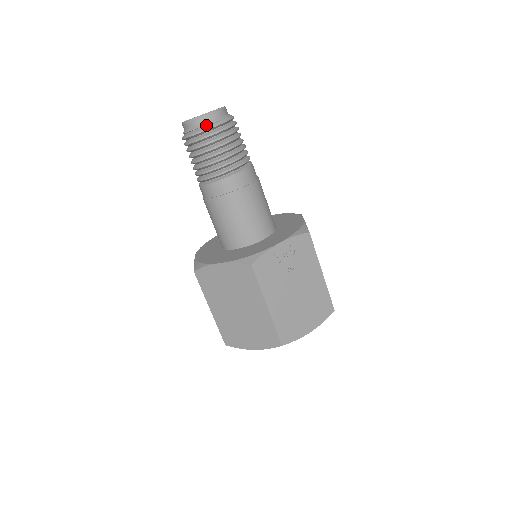
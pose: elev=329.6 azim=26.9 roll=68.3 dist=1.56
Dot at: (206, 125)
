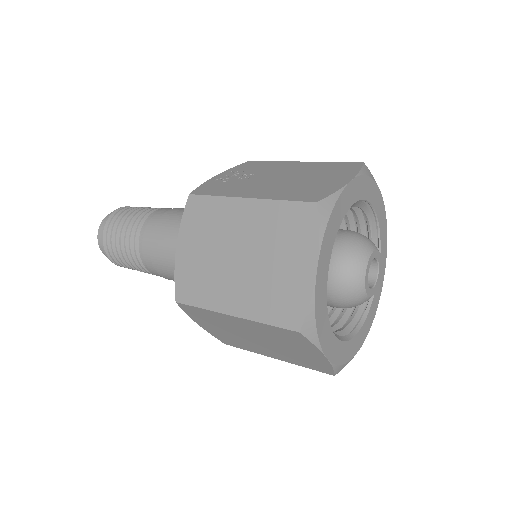
Dot at: (108, 220)
